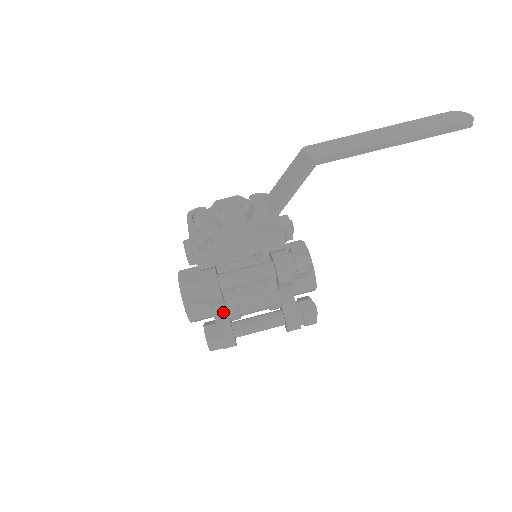
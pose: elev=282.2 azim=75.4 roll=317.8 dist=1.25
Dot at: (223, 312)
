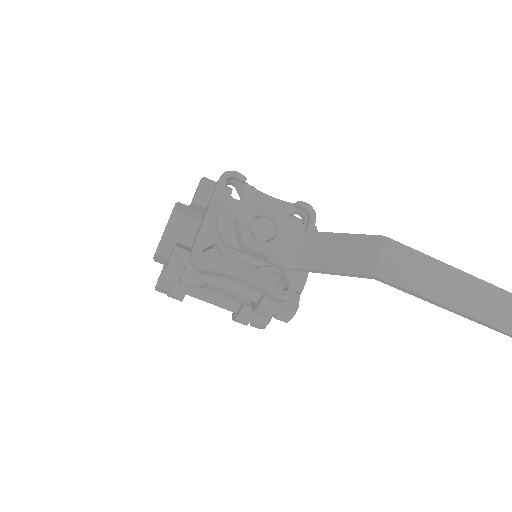
Dot at: occluded
